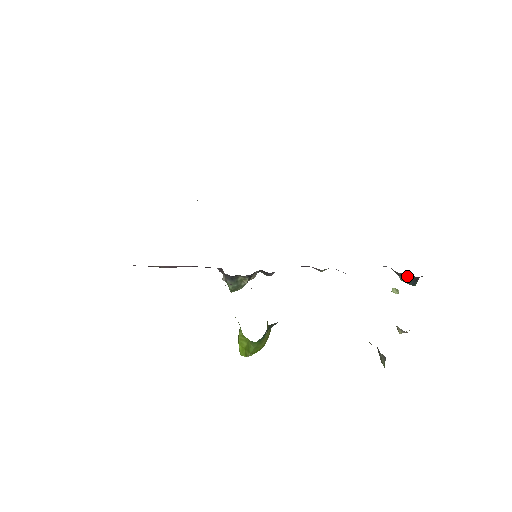
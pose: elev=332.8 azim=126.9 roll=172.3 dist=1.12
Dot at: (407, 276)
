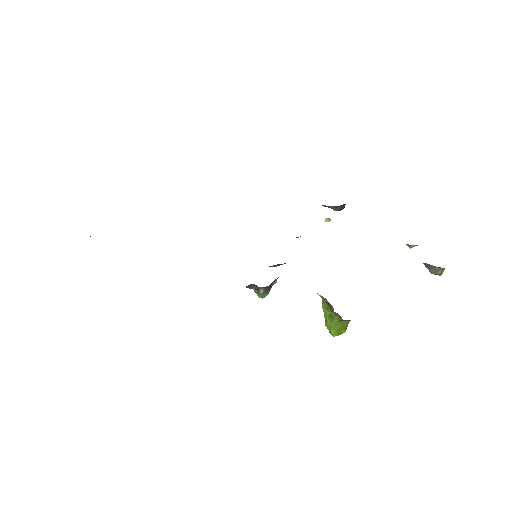
Dot at: (340, 205)
